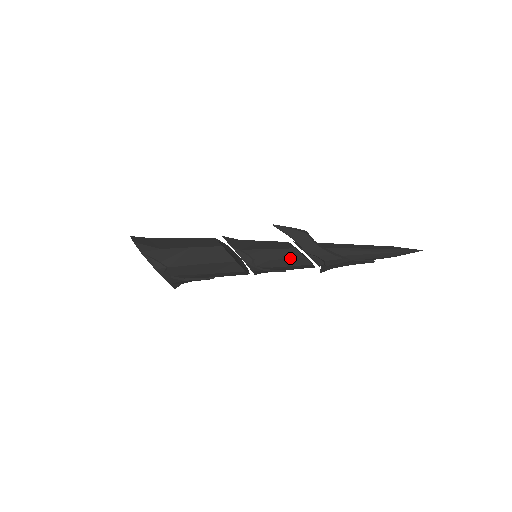
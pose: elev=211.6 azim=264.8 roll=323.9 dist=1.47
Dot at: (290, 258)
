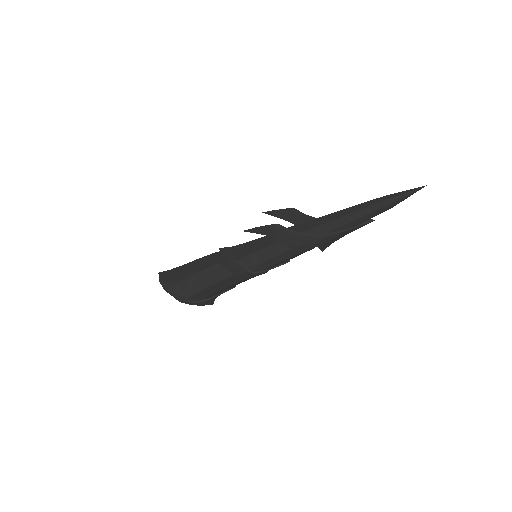
Dot at: (278, 254)
